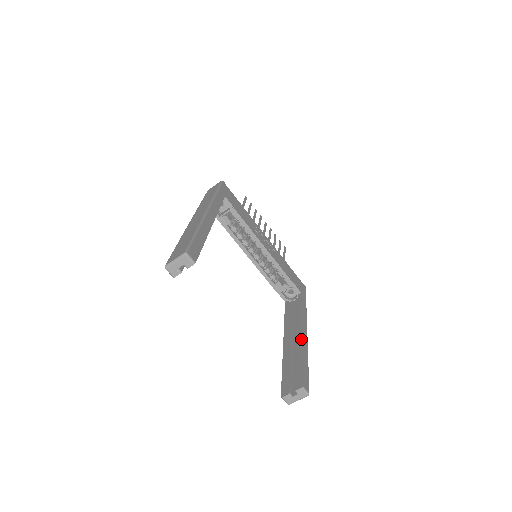
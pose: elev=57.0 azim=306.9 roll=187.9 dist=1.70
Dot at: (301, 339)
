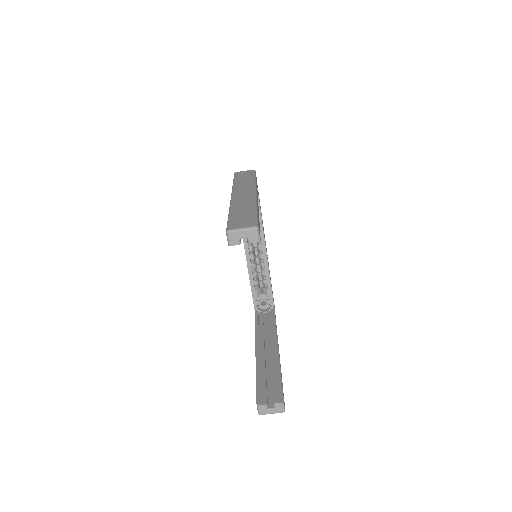
Dot at: (278, 354)
